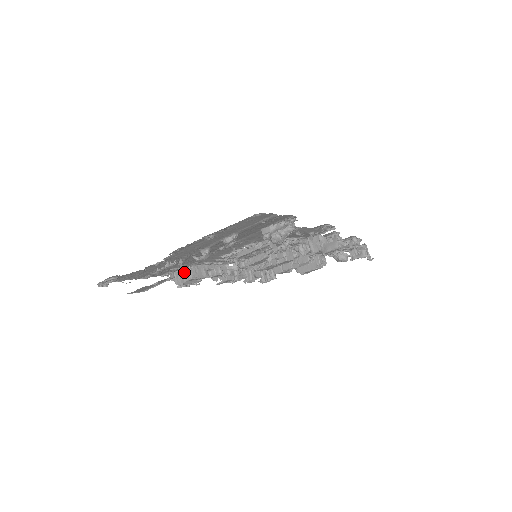
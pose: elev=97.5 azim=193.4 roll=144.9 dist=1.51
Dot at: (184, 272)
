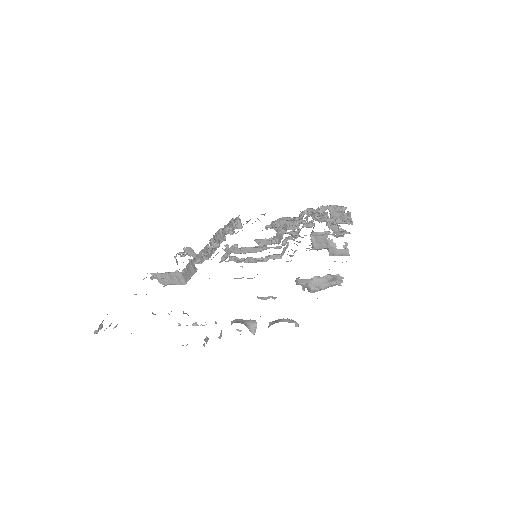
Dot at: (173, 276)
